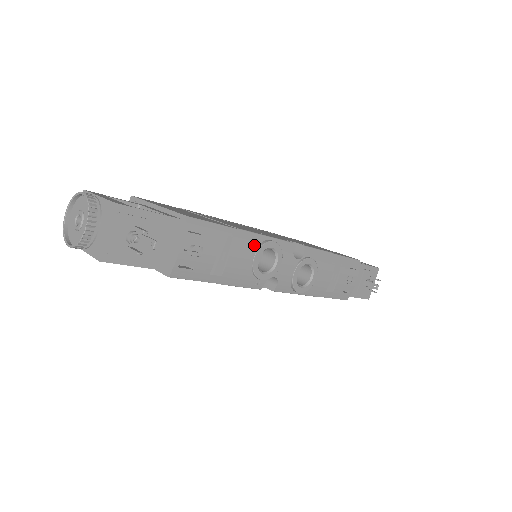
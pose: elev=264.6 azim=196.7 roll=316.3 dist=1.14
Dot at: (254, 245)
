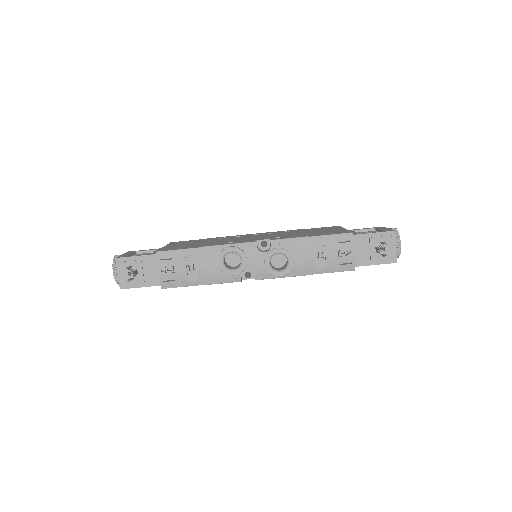
Dot at: (216, 254)
